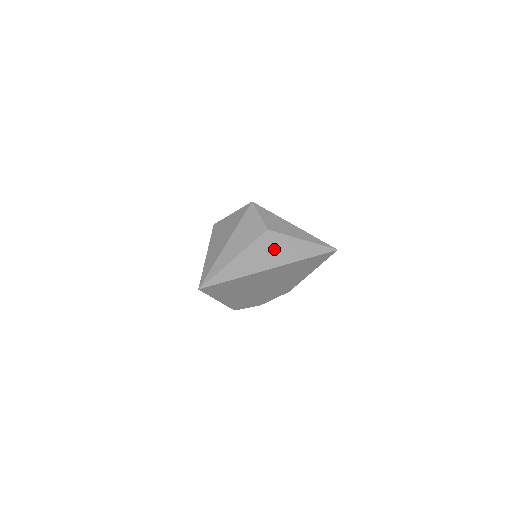
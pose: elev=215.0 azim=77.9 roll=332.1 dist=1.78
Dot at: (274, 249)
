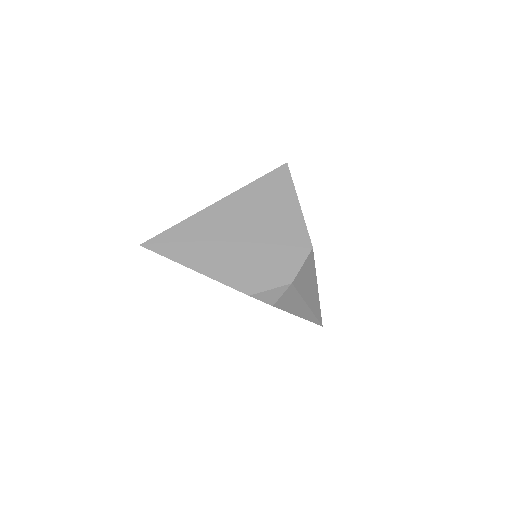
Dot at: occluded
